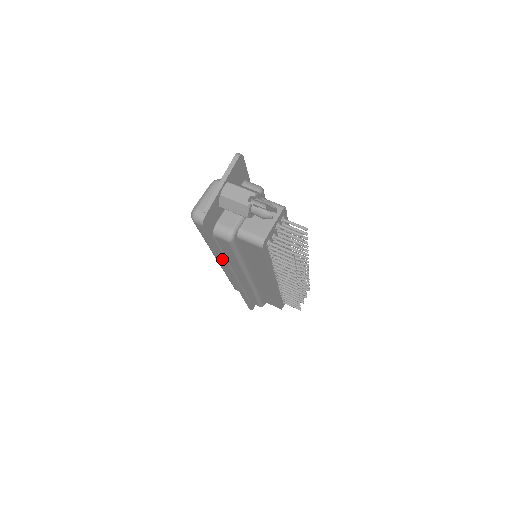
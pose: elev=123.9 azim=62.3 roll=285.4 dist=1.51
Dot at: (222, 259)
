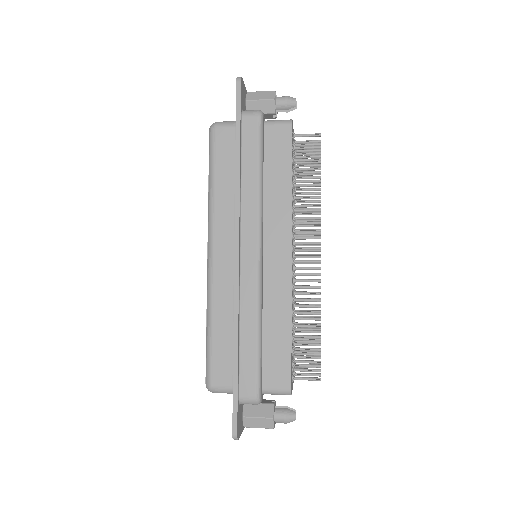
Dot at: (239, 174)
